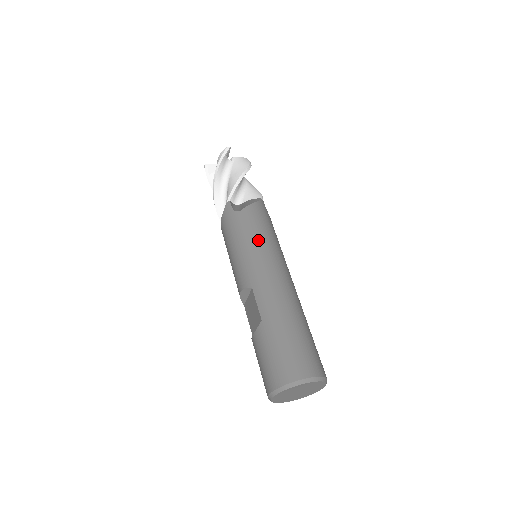
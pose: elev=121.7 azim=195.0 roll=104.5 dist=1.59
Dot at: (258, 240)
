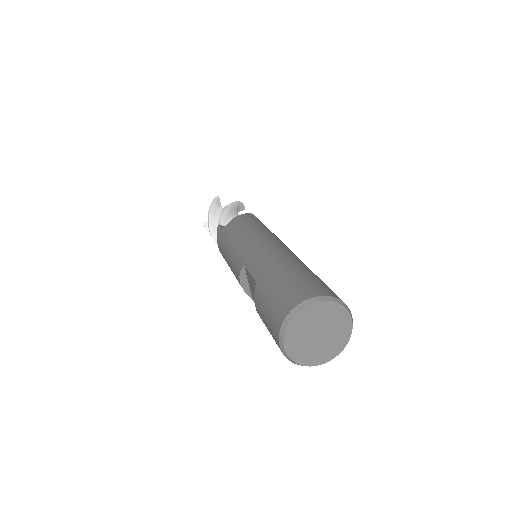
Dot at: (245, 232)
